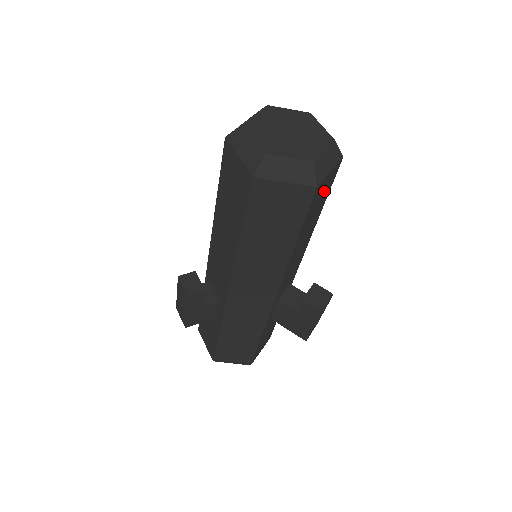
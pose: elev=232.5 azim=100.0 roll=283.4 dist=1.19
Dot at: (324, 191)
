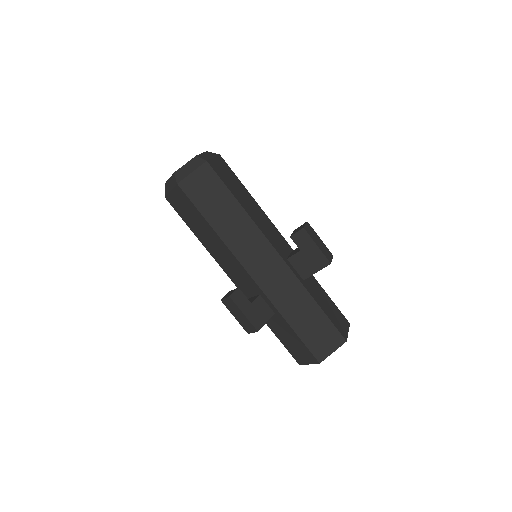
Dot at: (226, 172)
